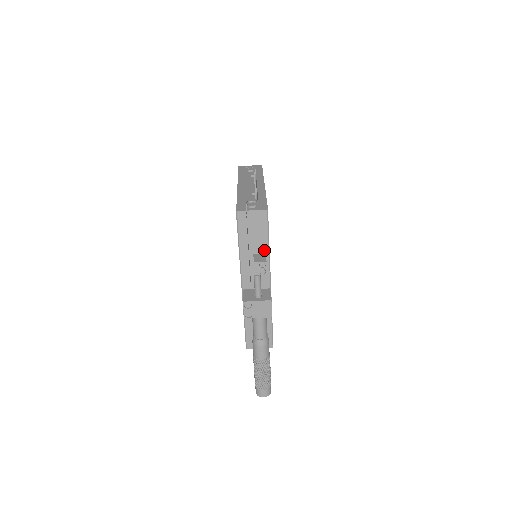
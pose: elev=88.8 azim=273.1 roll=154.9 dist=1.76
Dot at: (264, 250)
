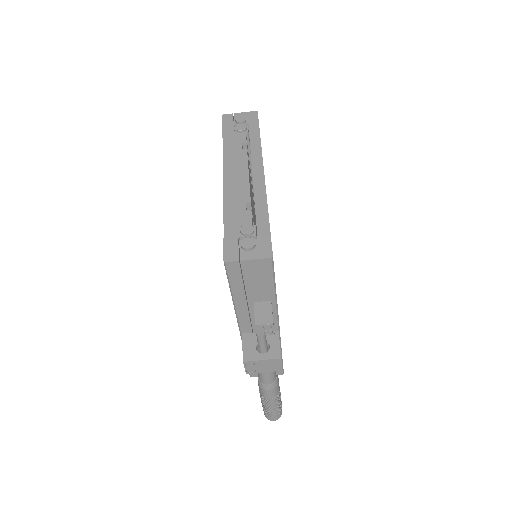
Dot at: (269, 298)
